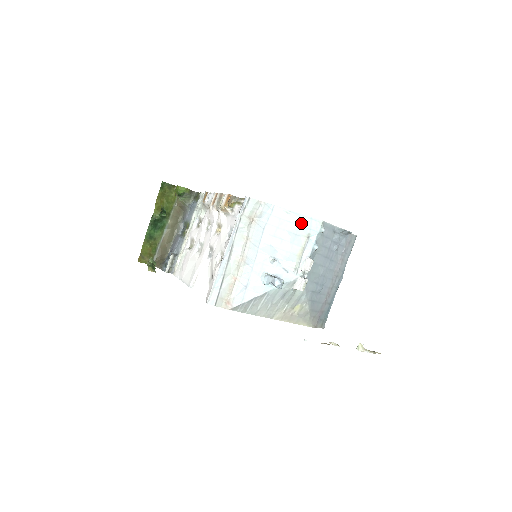
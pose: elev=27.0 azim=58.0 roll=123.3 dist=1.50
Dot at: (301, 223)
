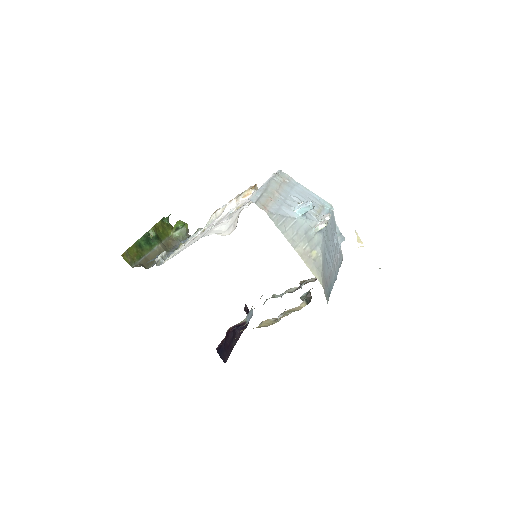
Dot at: (317, 199)
